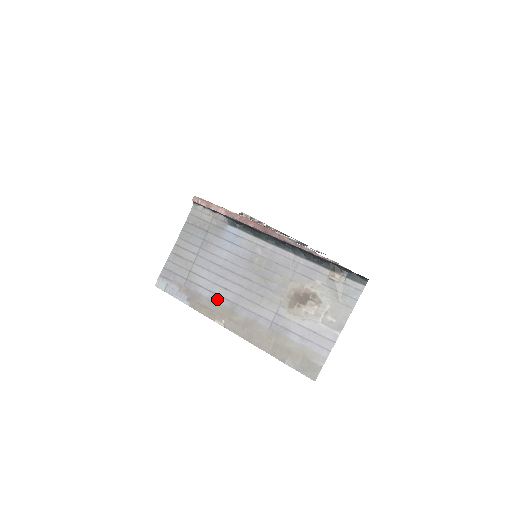
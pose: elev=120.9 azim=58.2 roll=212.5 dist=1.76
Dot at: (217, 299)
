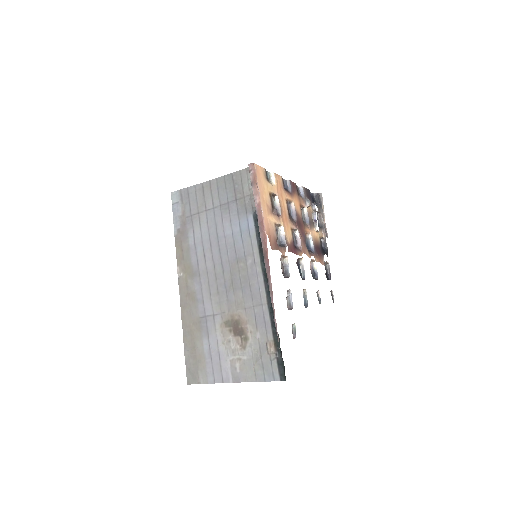
Dot at: (193, 255)
